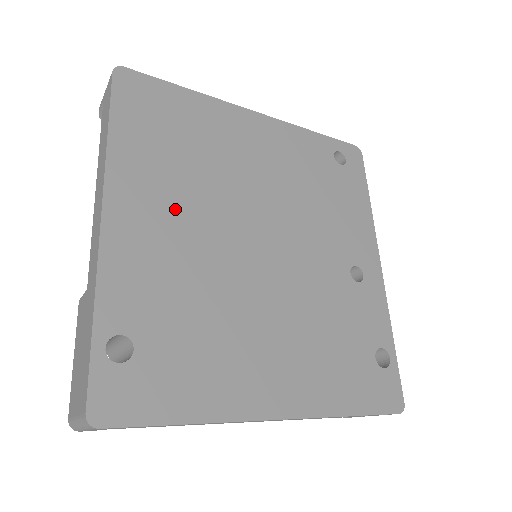
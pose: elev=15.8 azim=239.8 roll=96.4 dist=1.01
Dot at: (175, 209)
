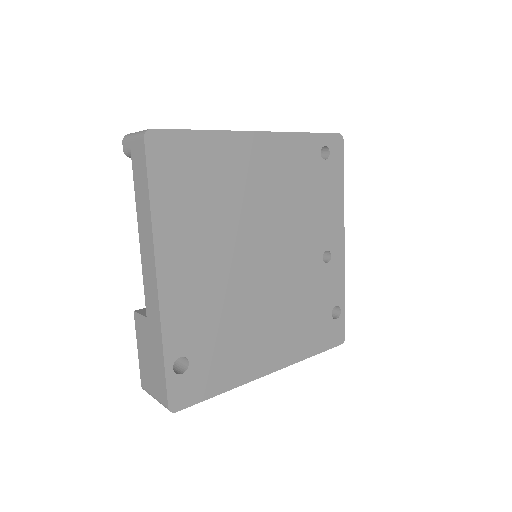
Dot at: (204, 254)
